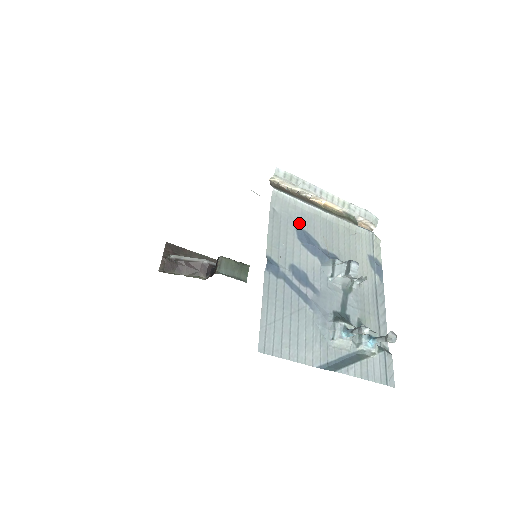
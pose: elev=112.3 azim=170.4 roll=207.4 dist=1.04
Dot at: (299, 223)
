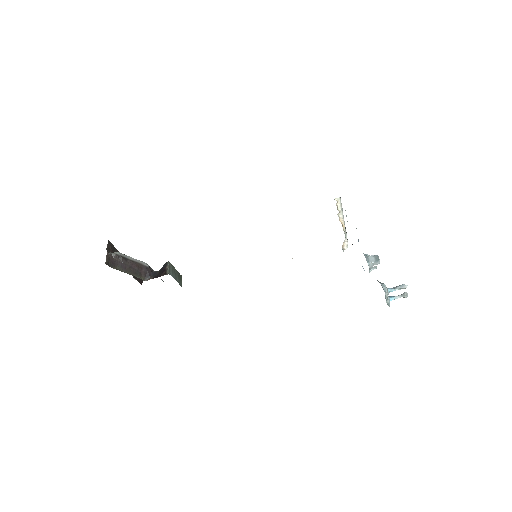
Dot at: occluded
